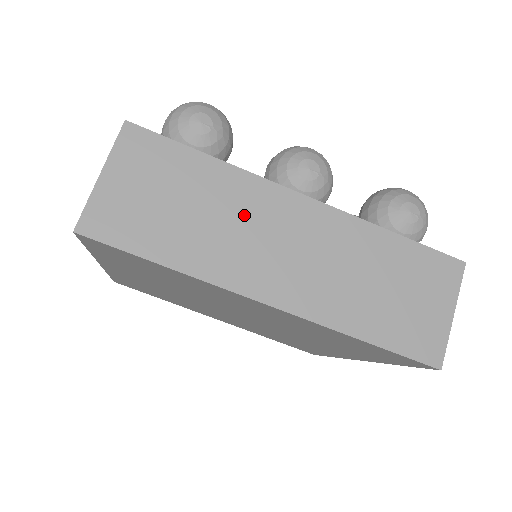
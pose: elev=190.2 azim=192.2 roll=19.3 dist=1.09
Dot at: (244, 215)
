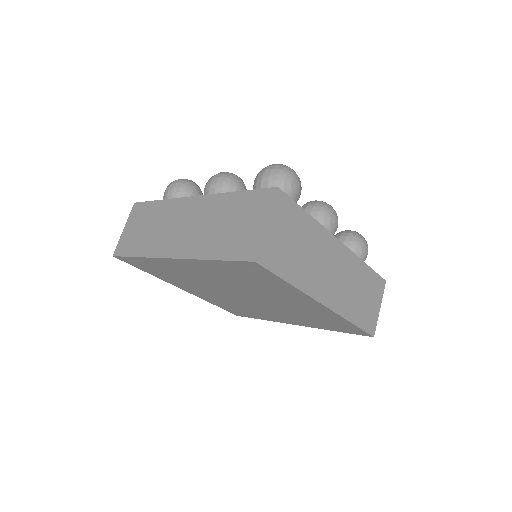
Dot at: (320, 253)
